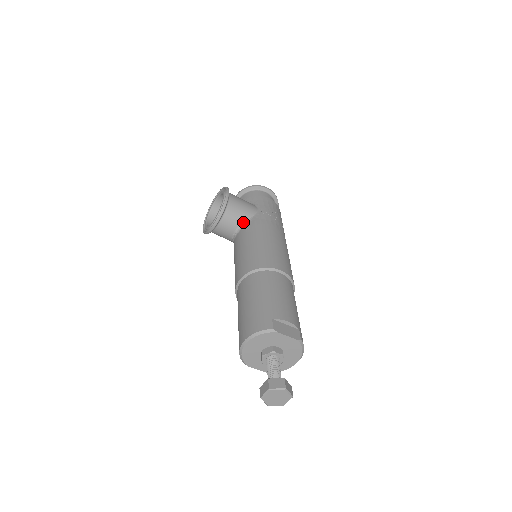
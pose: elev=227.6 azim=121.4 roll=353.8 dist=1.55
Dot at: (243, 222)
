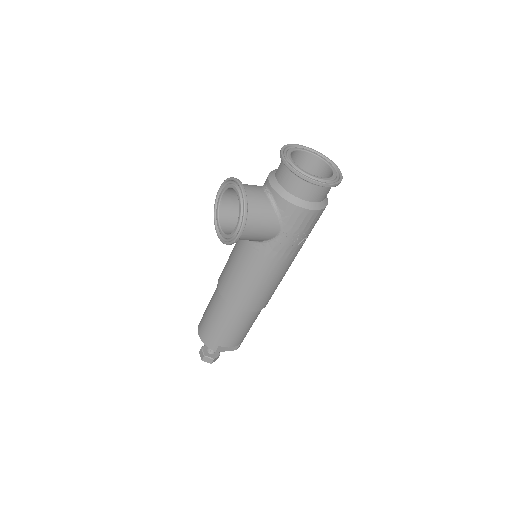
Dot at: occluded
